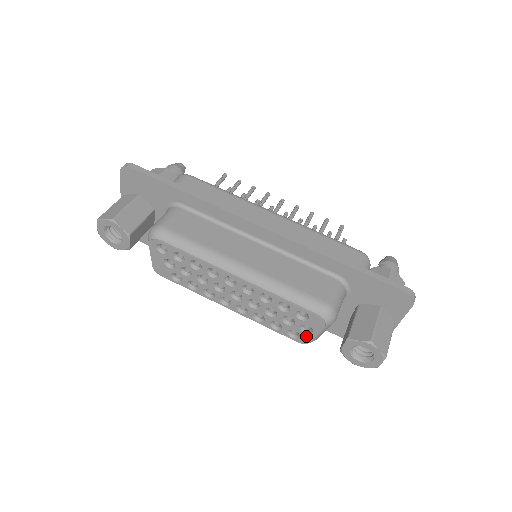
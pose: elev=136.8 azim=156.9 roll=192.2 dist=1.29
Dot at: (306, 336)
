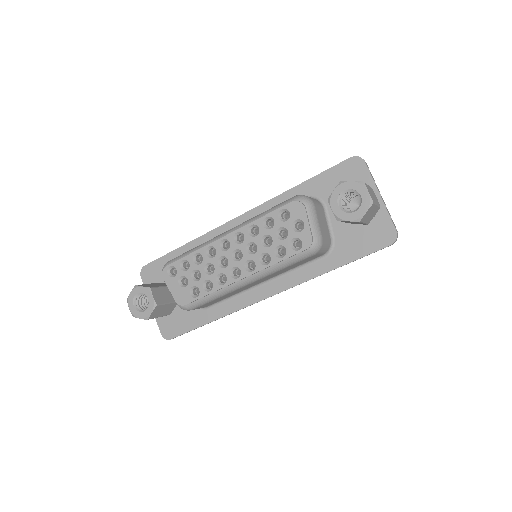
Dot at: (304, 234)
